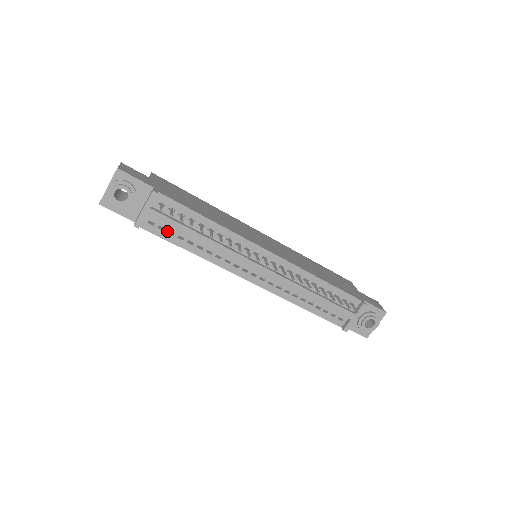
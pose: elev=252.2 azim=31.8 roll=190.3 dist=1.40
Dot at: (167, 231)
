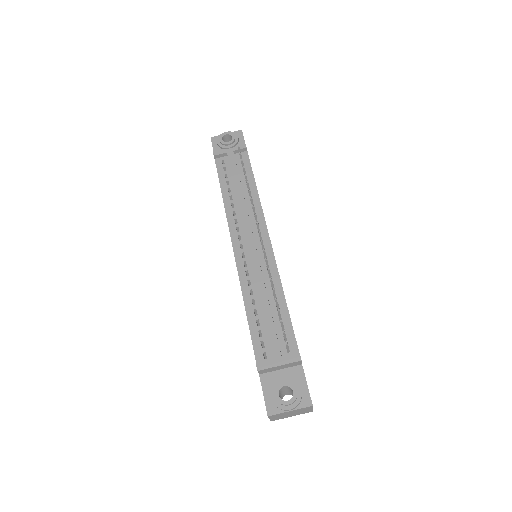
Dot at: (225, 173)
